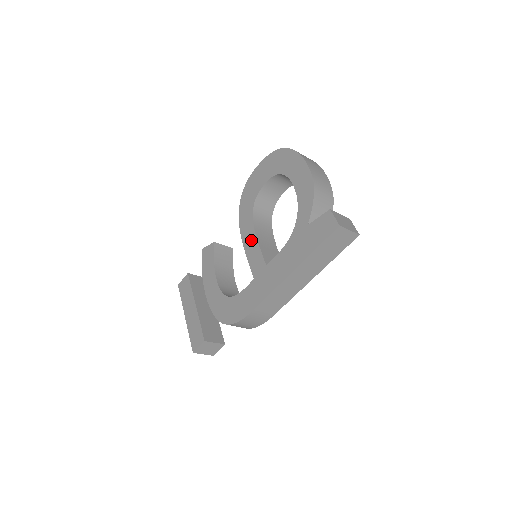
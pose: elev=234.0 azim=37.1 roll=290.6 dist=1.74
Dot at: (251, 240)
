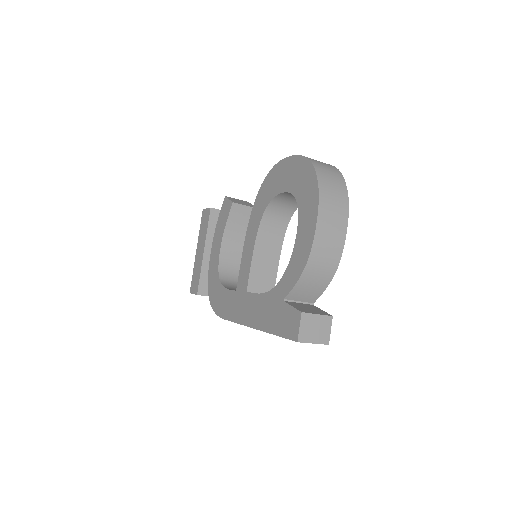
Dot at: (250, 246)
